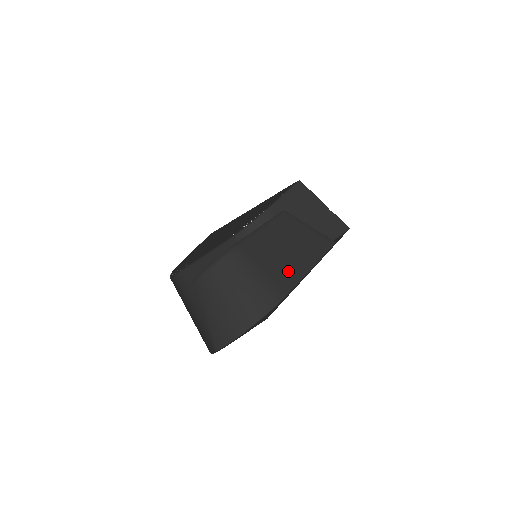
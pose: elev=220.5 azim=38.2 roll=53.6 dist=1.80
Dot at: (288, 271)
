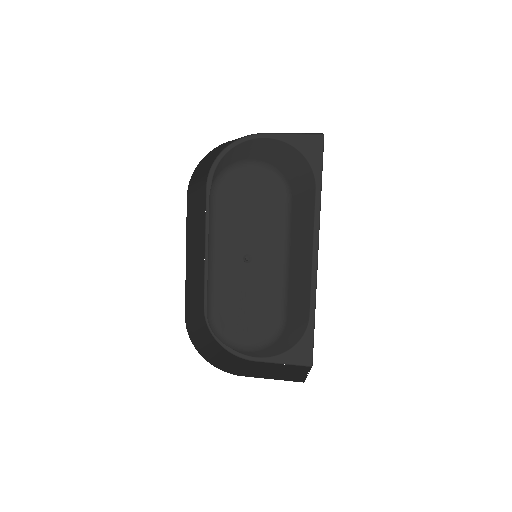
Dot at: (306, 290)
